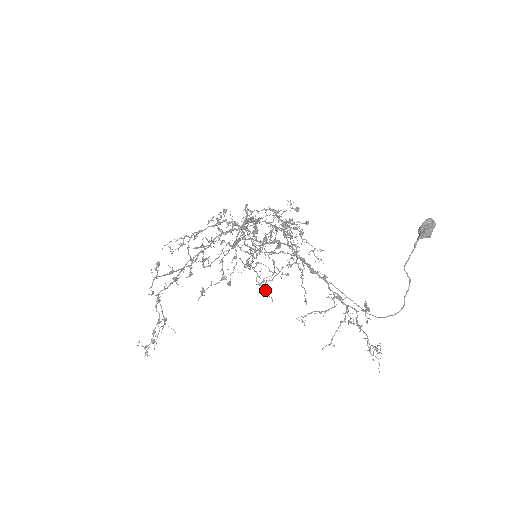
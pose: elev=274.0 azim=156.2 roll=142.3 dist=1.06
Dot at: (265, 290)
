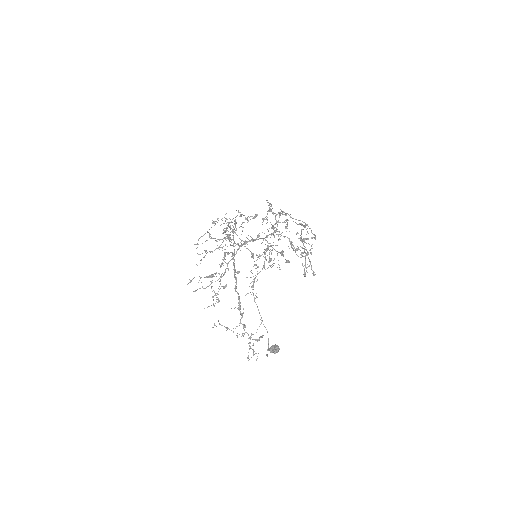
Dot at: occluded
